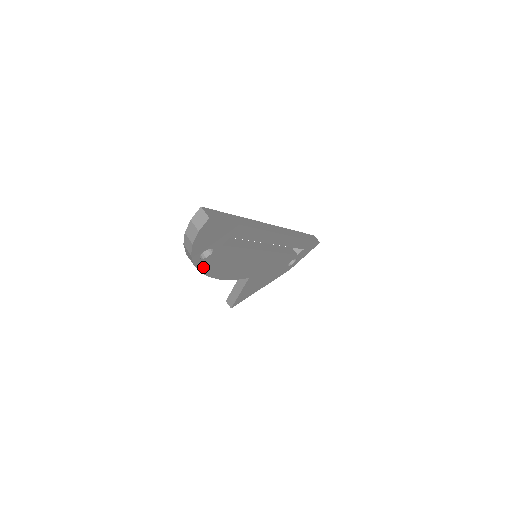
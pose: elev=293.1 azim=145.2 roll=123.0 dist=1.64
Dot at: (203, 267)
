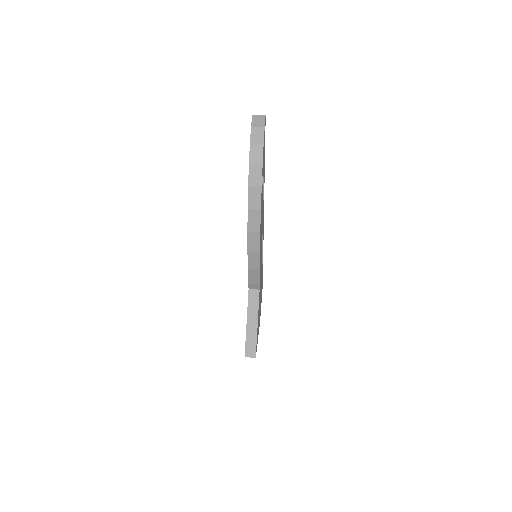
Dot at: (261, 205)
